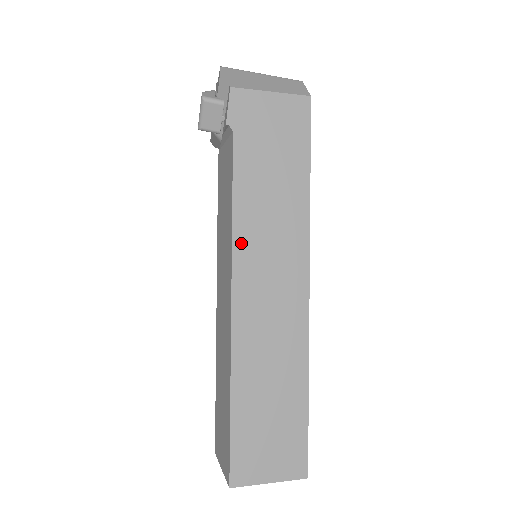
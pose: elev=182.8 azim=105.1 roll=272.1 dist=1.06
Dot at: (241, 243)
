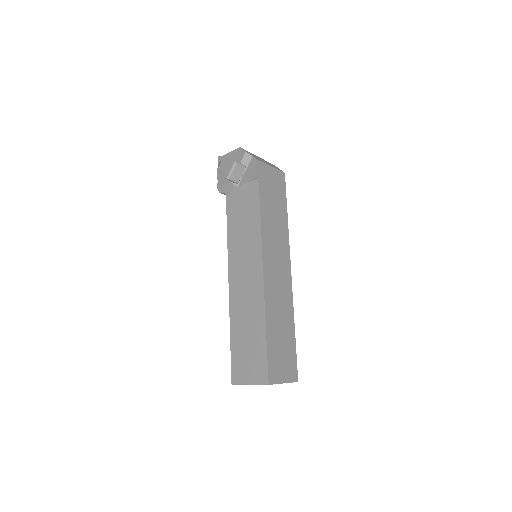
Dot at: (265, 242)
